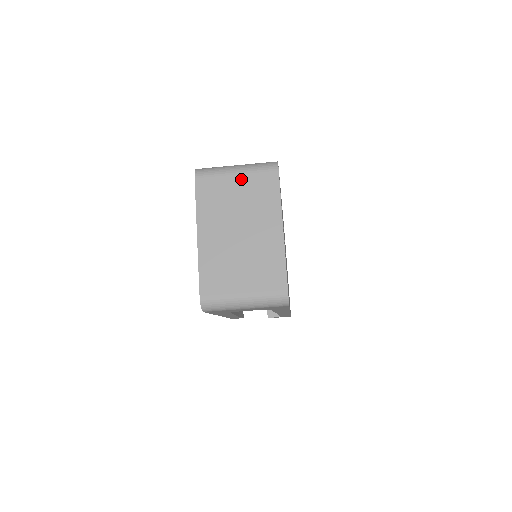
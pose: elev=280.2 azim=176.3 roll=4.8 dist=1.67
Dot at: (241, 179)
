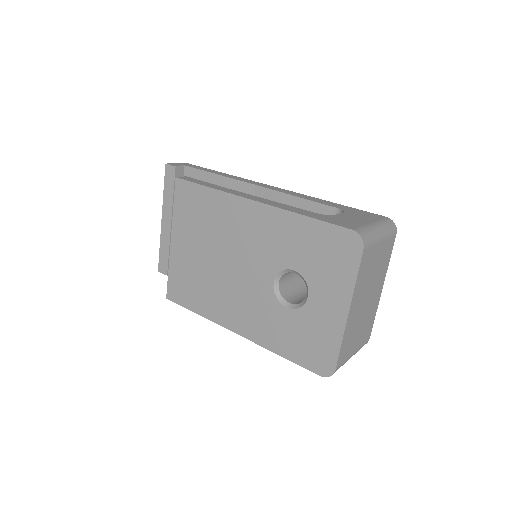
Dot at: (382, 246)
